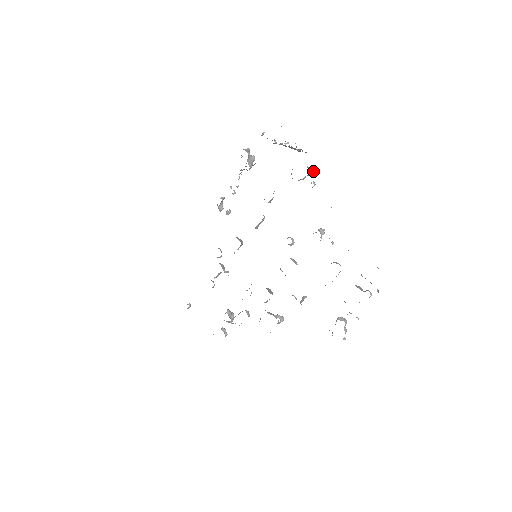
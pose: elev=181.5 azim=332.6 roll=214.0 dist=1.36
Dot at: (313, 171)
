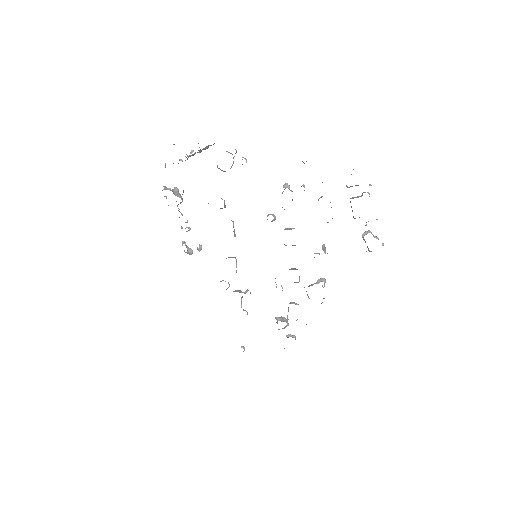
Dot at: occluded
